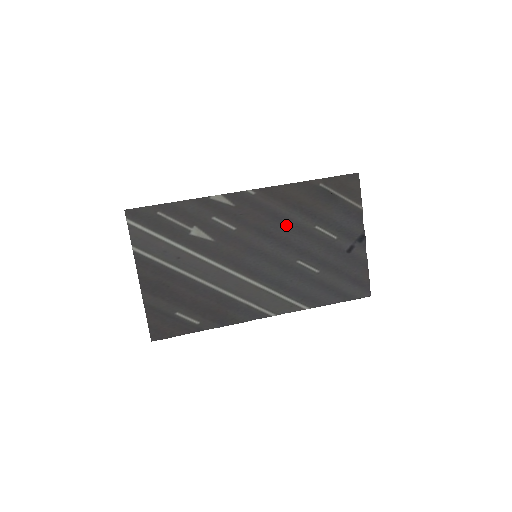
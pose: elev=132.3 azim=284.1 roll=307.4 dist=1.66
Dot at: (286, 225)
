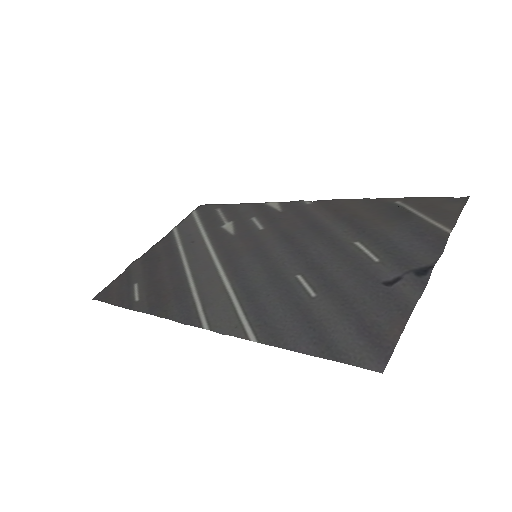
Dot at: (318, 234)
